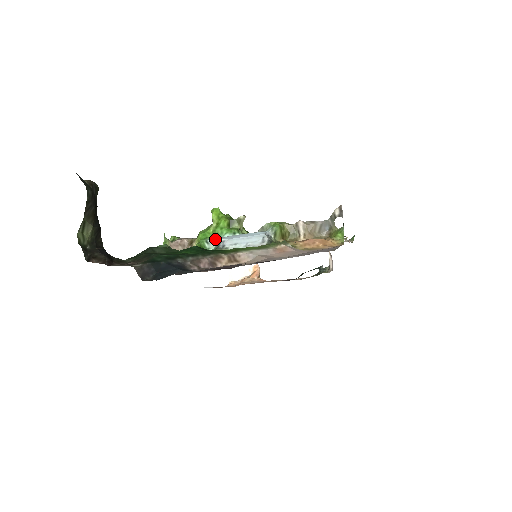
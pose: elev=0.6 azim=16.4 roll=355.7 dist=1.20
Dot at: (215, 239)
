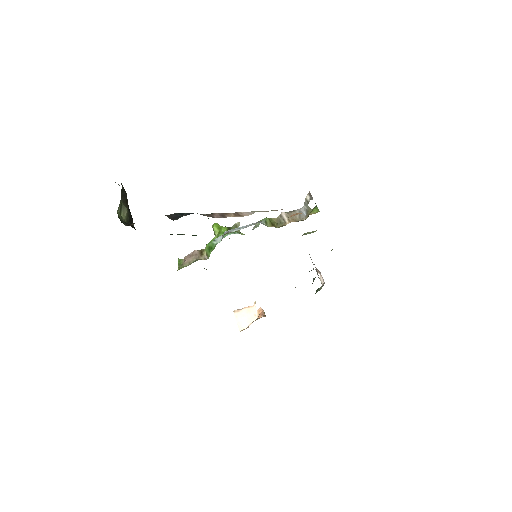
Dot at: (220, 236)
